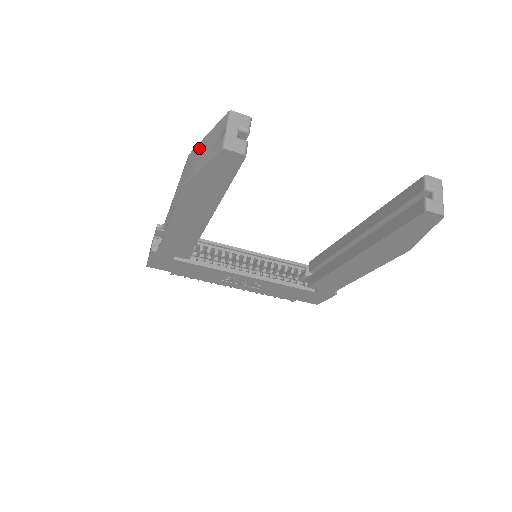
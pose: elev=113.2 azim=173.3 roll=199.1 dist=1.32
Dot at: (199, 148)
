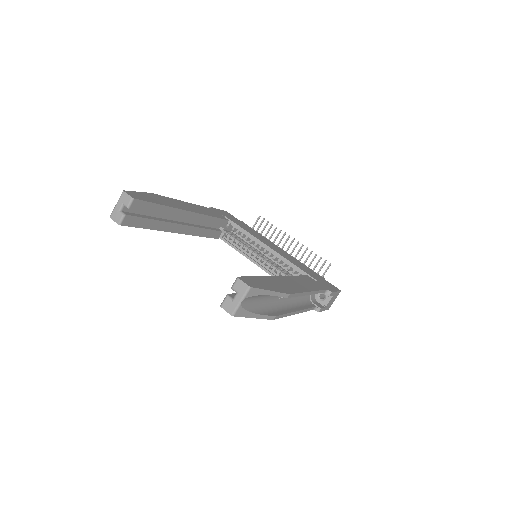
Dot at: occluded
